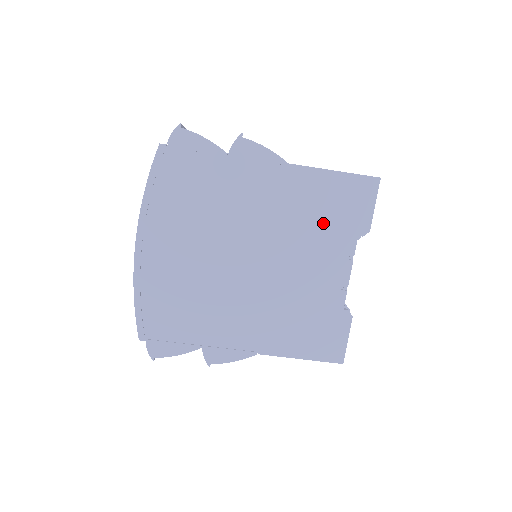
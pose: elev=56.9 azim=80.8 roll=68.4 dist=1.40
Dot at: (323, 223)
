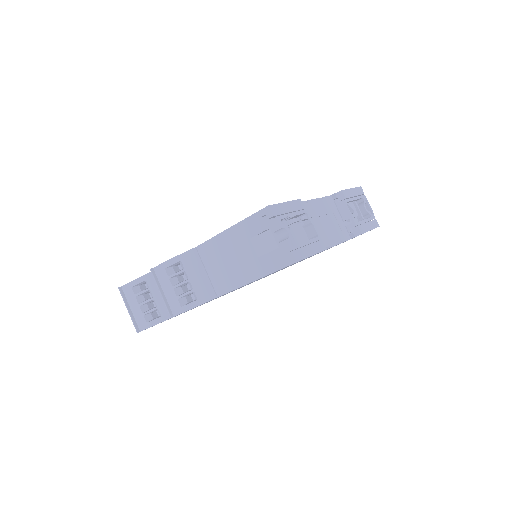
Dot at: occluded
